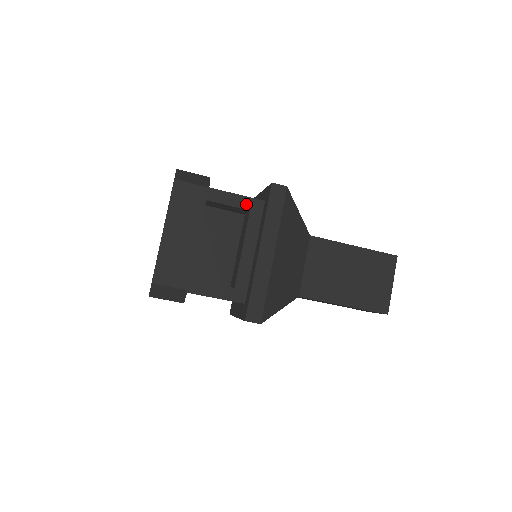
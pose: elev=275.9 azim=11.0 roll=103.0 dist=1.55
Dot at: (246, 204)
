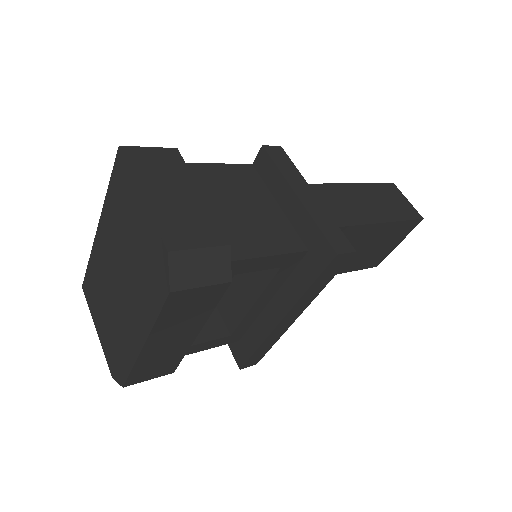
Dot at: (279, 262)
